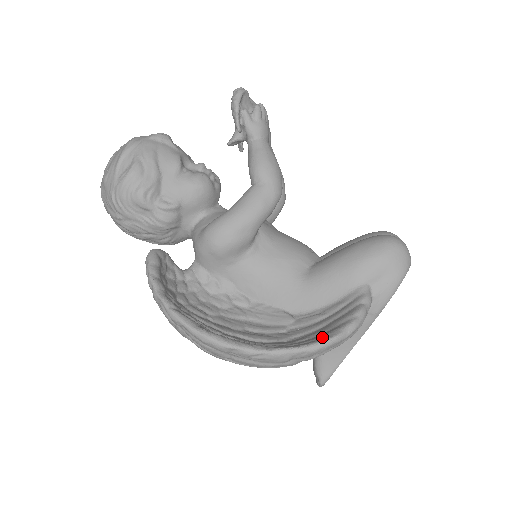
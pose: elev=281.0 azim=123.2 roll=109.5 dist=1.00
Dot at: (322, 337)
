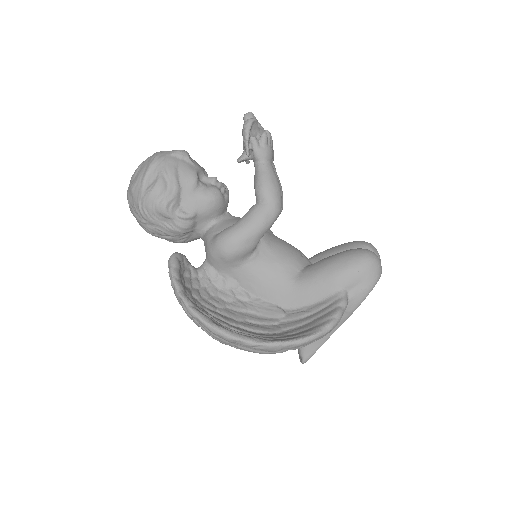
Dot at: (307, 333)
